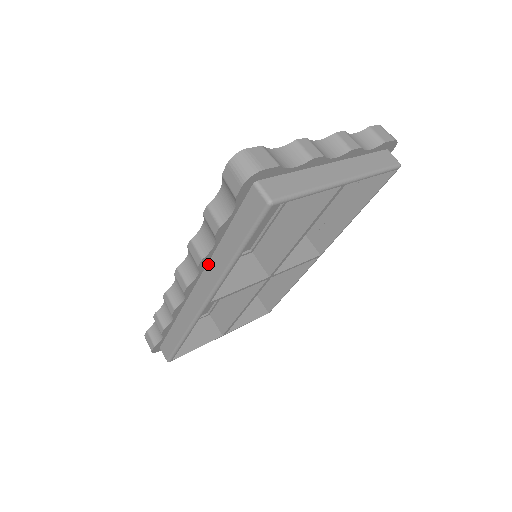
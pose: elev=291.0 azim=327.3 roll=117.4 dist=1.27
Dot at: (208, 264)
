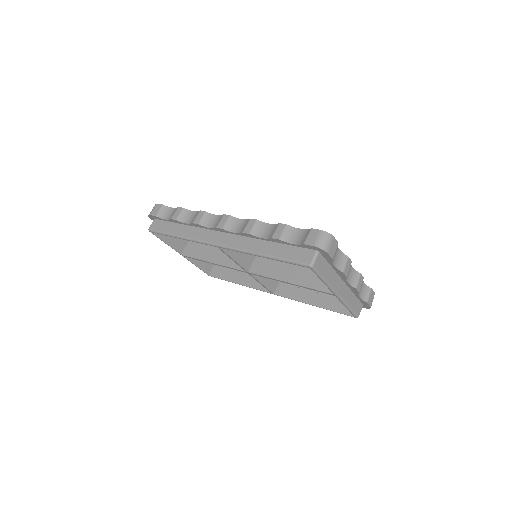
Dot at: (247, 237)
